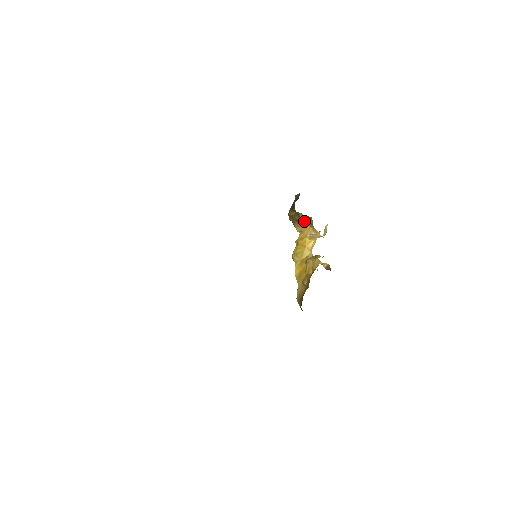
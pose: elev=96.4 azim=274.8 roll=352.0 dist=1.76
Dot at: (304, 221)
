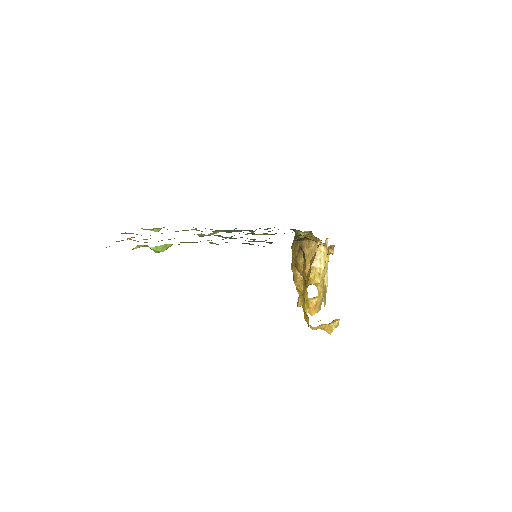
Dot at: (305, 242)
